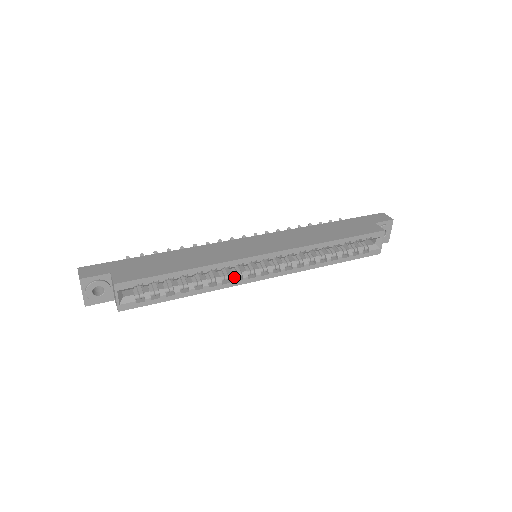
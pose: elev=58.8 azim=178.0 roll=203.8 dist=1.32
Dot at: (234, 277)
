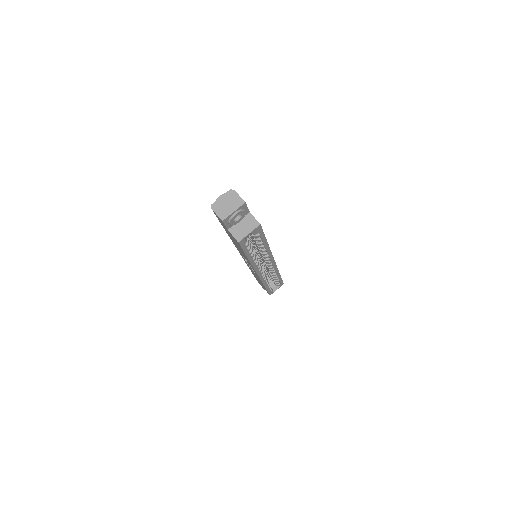
Dot at: occluded
